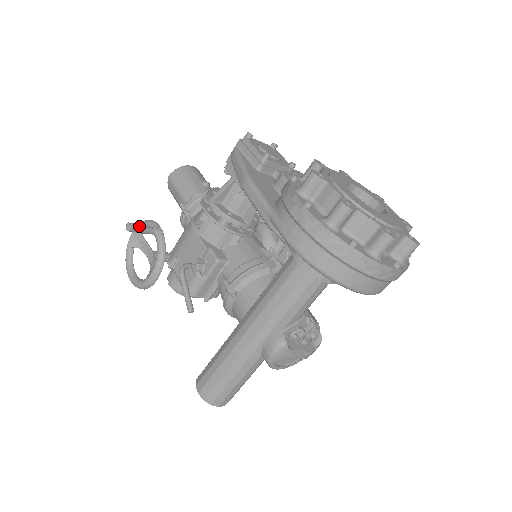
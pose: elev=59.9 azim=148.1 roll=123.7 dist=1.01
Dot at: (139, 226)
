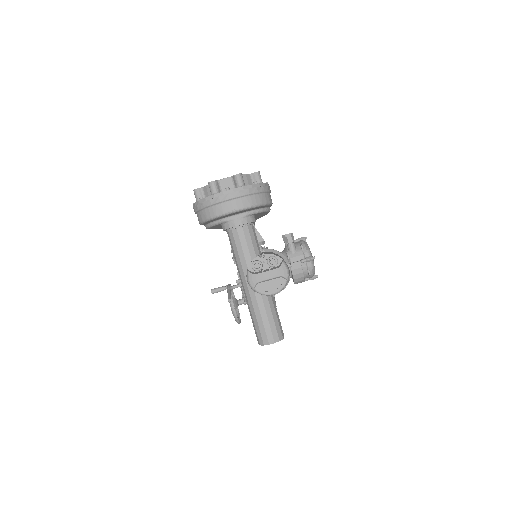
Dot at: (216, 288)
